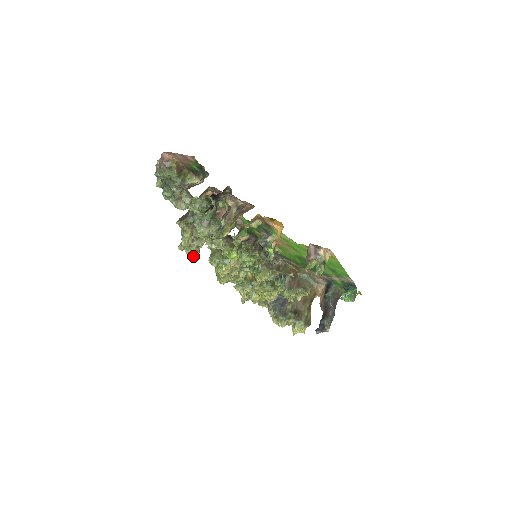
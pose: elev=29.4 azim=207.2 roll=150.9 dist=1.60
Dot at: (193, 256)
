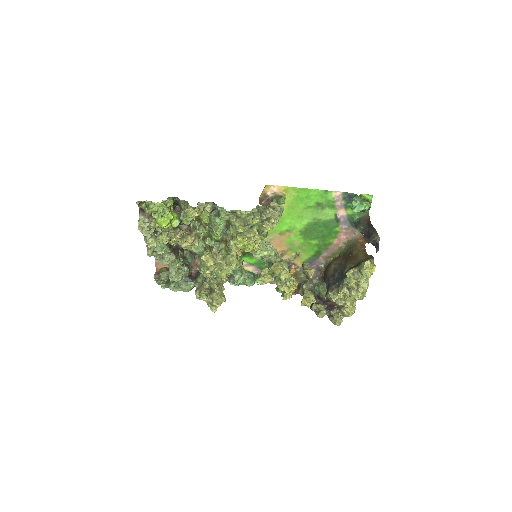
Dot at: (220, 302)
